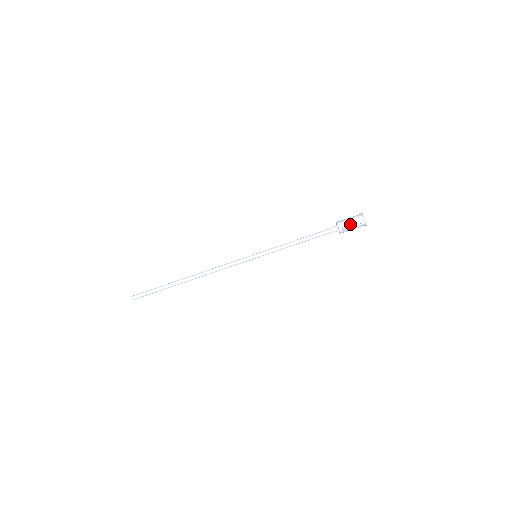
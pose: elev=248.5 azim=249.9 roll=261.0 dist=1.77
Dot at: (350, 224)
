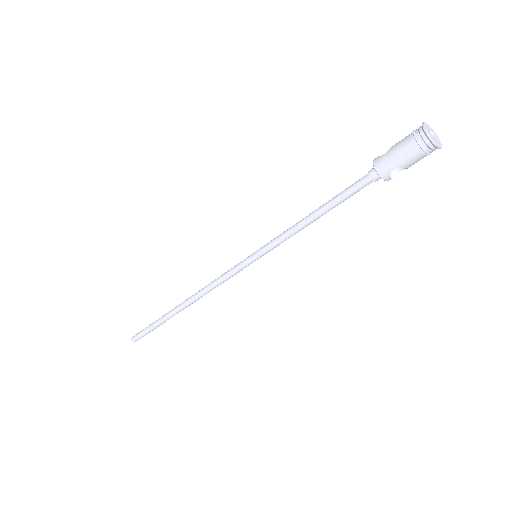
Dot at: (405, 165)
